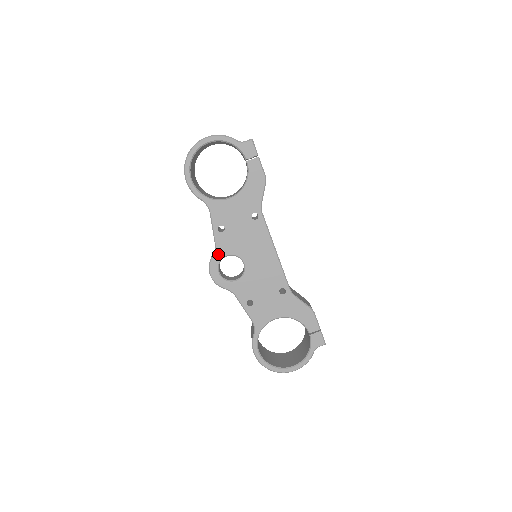
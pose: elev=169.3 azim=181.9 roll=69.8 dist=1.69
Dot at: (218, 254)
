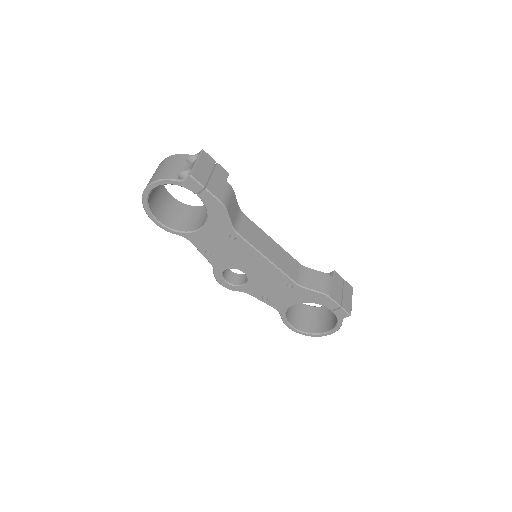
Dot at: (217, 270)
